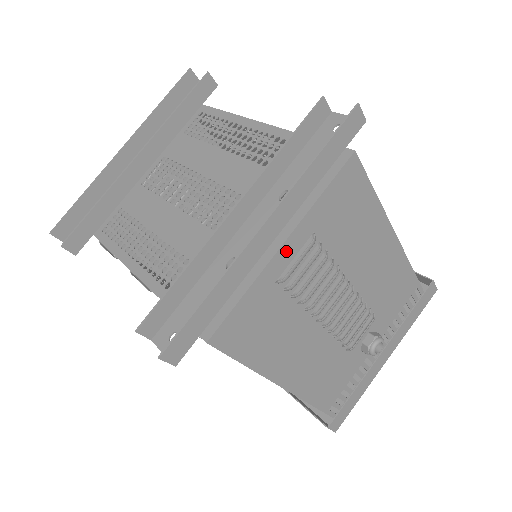
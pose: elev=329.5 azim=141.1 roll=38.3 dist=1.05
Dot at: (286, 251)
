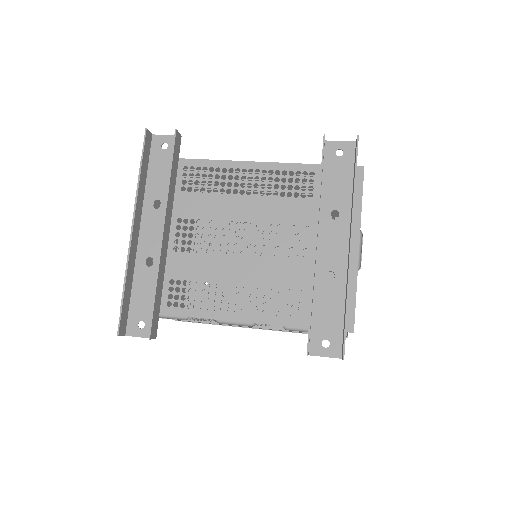
Dot at: (358, 250)
